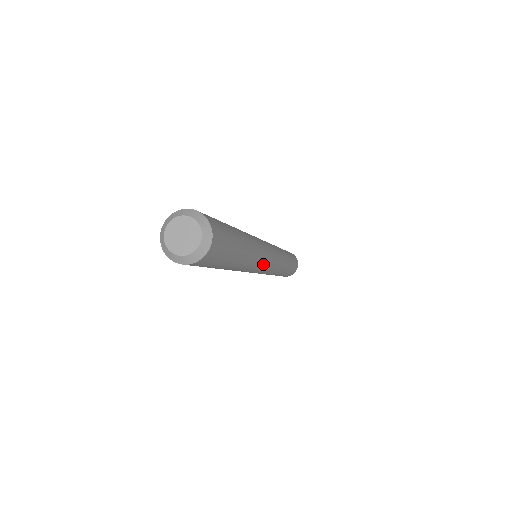
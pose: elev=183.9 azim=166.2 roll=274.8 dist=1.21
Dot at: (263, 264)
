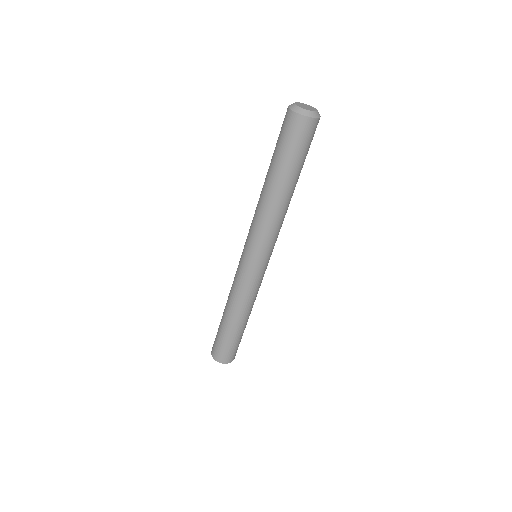
Dot at: occluded
